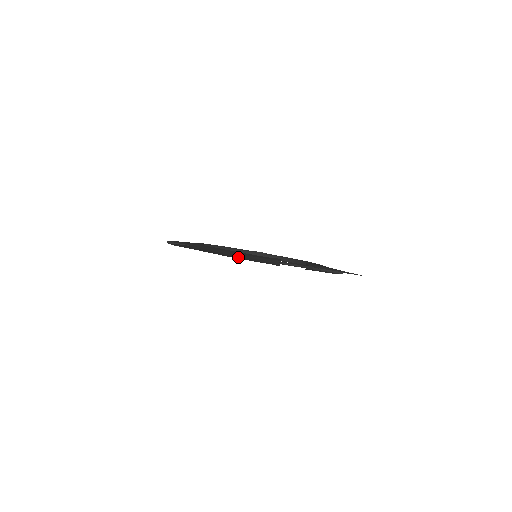
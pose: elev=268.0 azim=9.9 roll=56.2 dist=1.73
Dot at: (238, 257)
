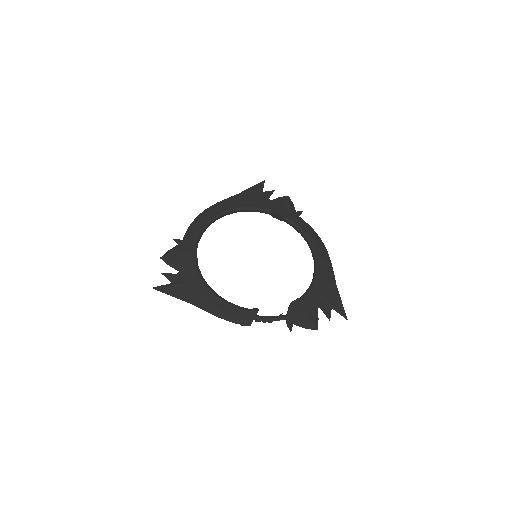
Dot at: (215, 310)
